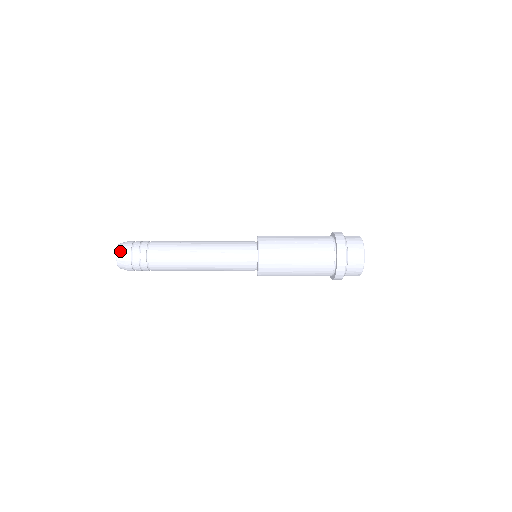
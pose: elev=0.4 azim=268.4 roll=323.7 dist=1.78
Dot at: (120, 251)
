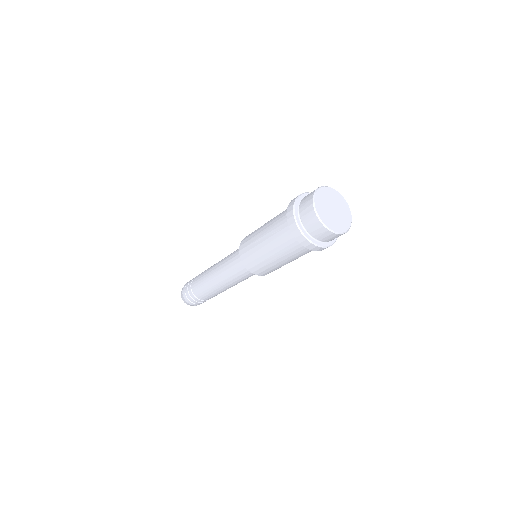
Dot at: (182, 298)
